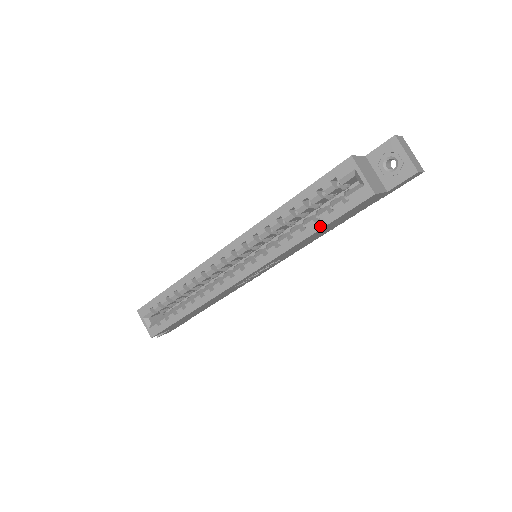
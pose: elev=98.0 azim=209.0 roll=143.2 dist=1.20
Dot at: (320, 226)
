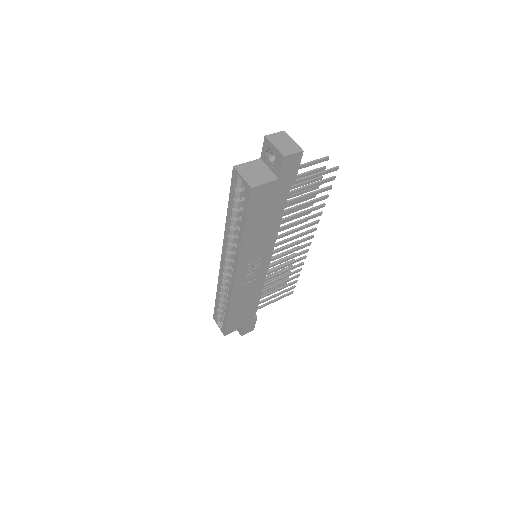
Dot at: (243, 223)
